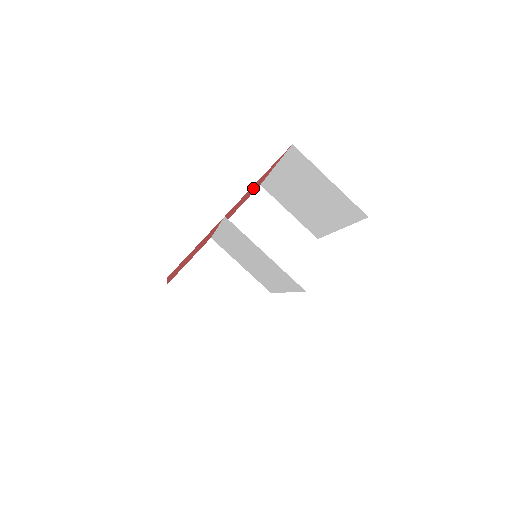
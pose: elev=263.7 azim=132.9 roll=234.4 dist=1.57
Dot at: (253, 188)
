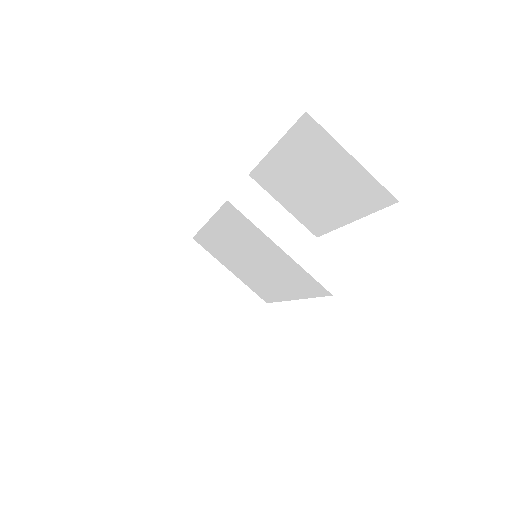
Dot at: occluded
